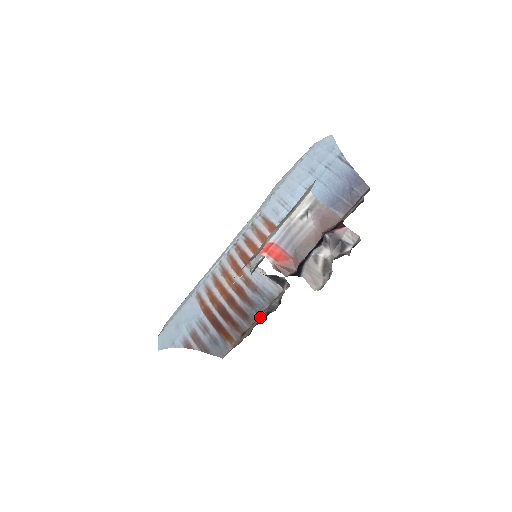
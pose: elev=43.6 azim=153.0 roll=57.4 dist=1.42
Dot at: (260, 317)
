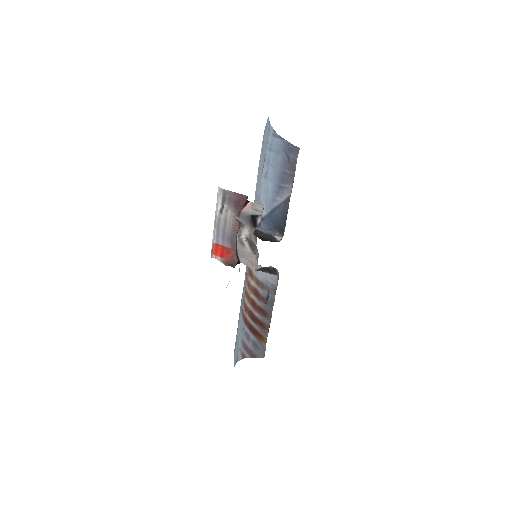
Dot at: (271, 310)
